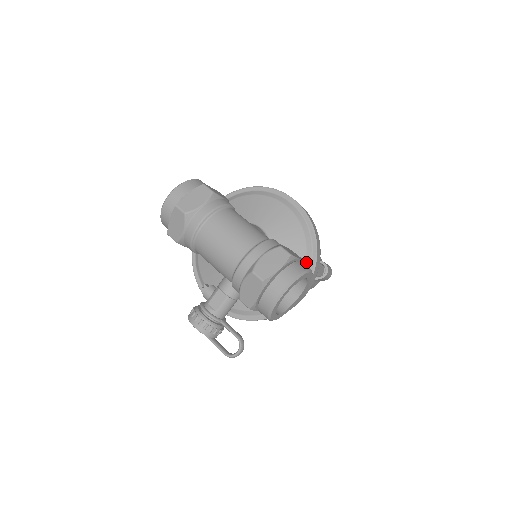
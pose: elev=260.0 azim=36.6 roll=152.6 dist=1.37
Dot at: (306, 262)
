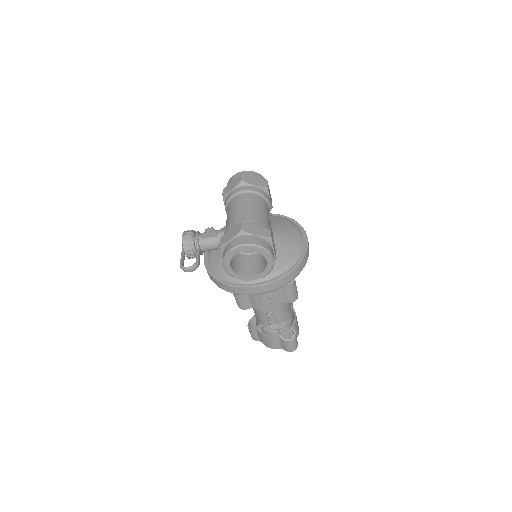
Dot at: (278, 271)
